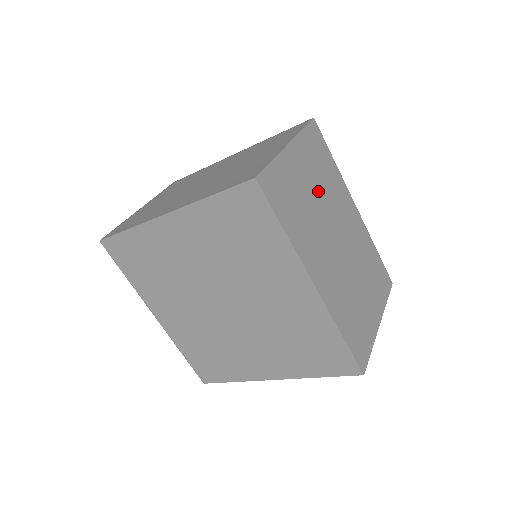
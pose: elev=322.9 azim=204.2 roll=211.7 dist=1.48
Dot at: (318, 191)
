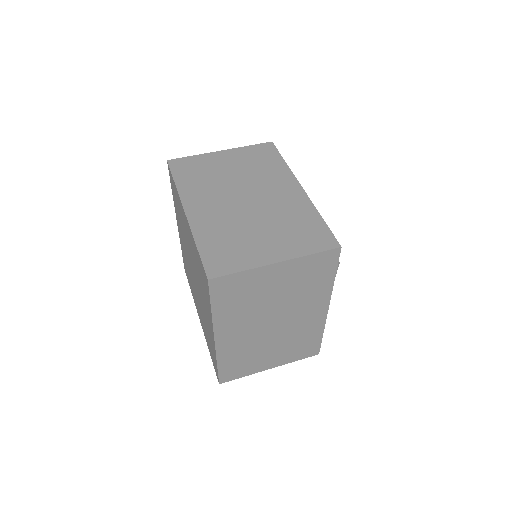
Dot at: (284, 294)
